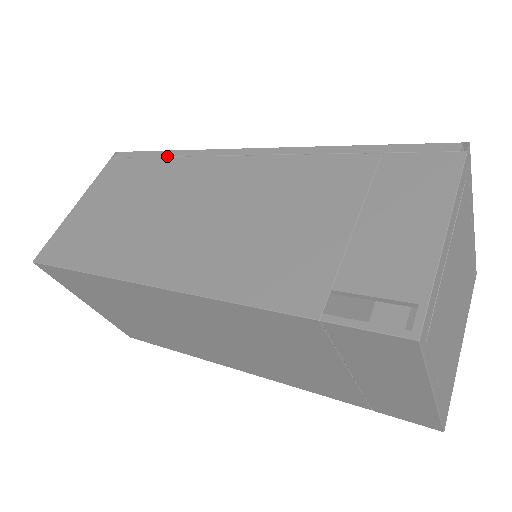
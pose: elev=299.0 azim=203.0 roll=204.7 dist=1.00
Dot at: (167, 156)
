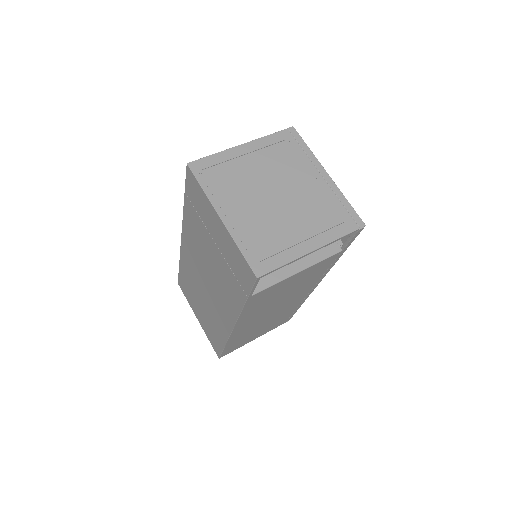
Dot at: occluded
